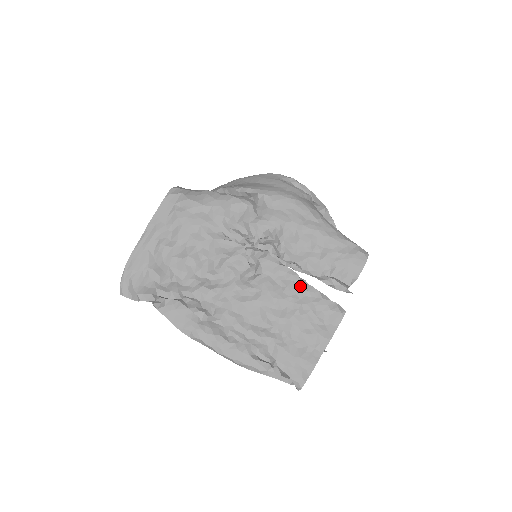
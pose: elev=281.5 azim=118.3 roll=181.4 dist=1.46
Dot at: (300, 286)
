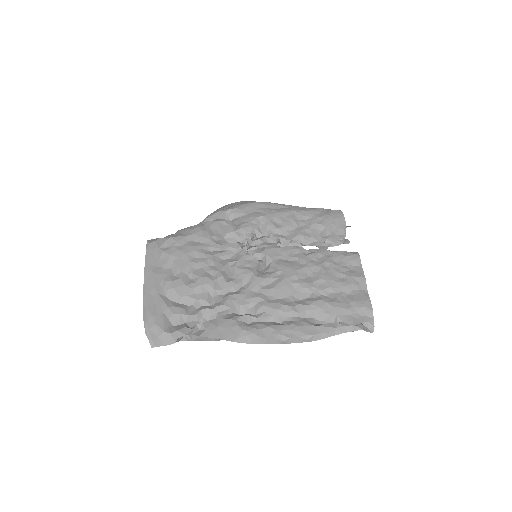
Dot at: (309, 253)
